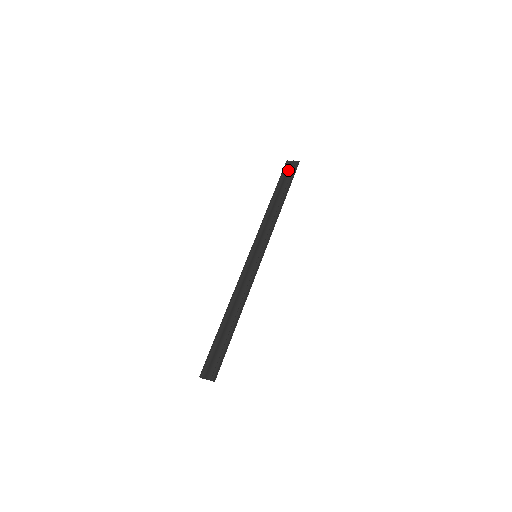
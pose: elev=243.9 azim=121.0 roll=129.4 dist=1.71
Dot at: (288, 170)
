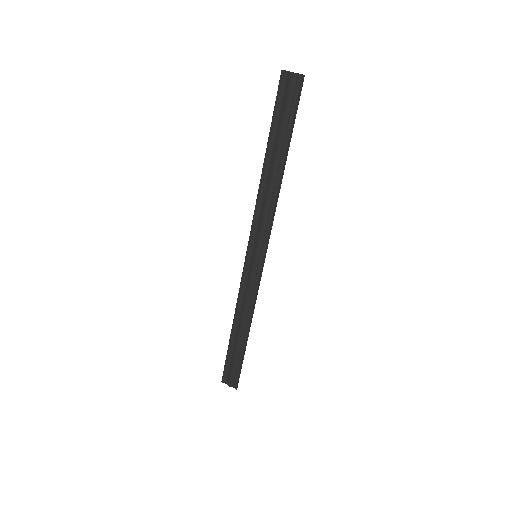
Dot at: (285, 97)
